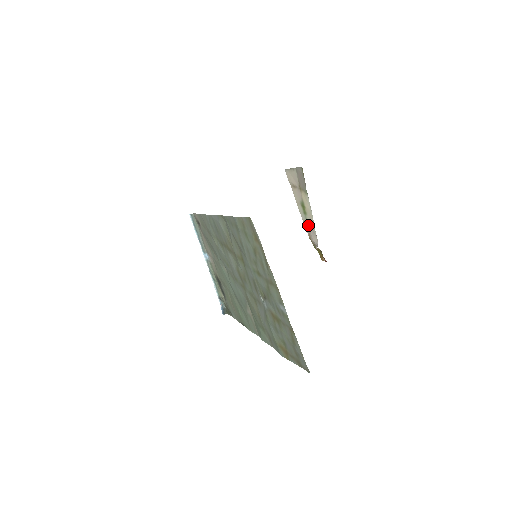
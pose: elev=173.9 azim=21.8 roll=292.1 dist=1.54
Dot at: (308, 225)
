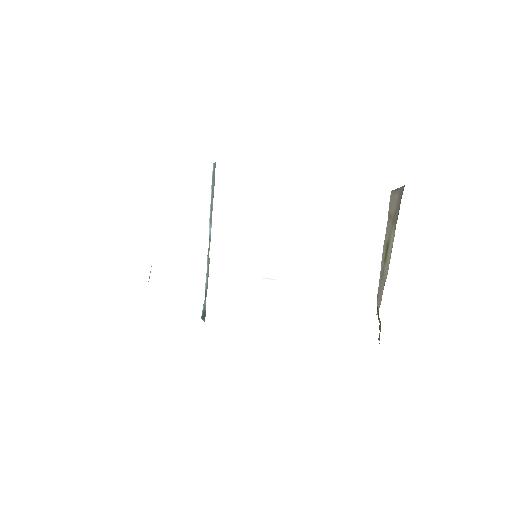
Dot at: (382, 279)
